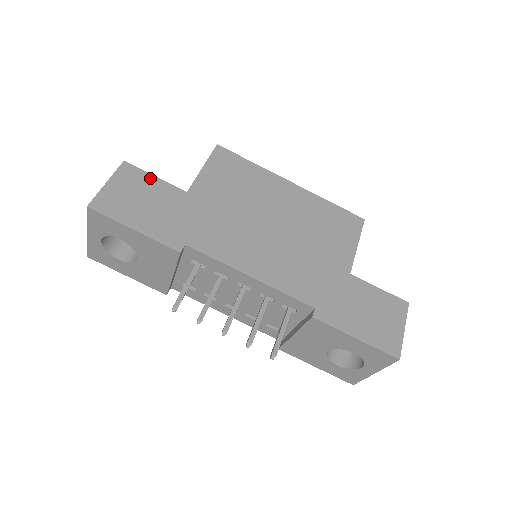
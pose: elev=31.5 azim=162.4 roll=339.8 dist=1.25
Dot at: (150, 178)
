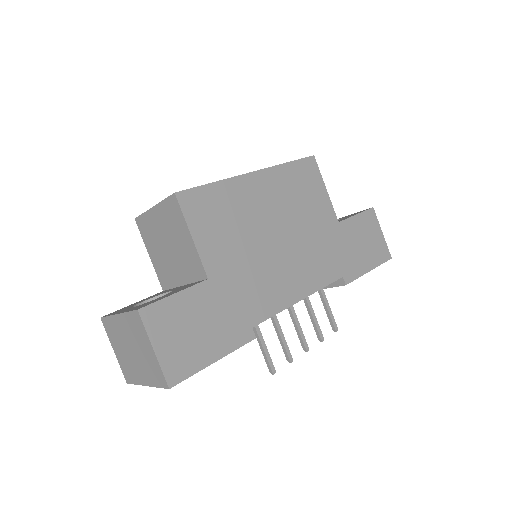
Dot at: (174, 301)
